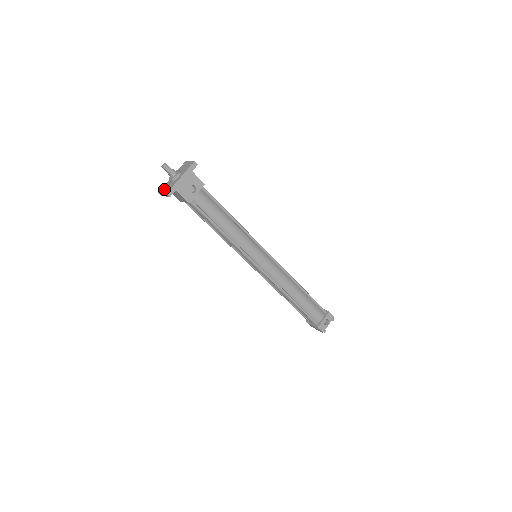
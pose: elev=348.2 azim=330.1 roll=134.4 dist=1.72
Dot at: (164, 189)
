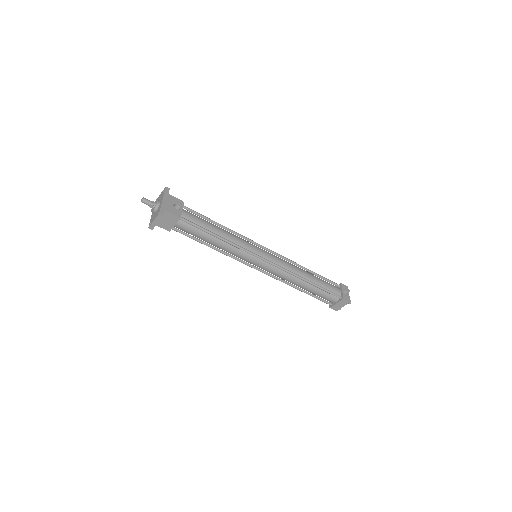
Dot at: (153, 219)
